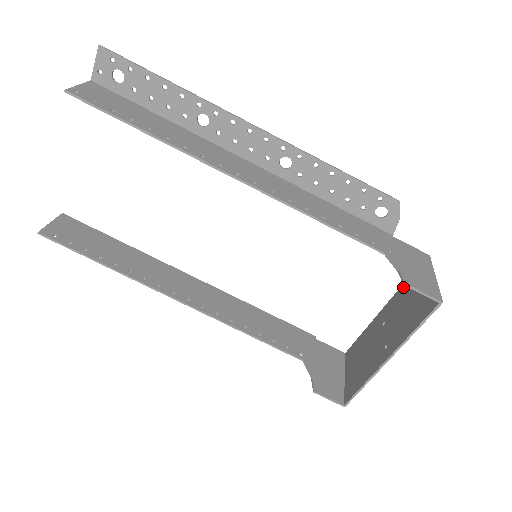
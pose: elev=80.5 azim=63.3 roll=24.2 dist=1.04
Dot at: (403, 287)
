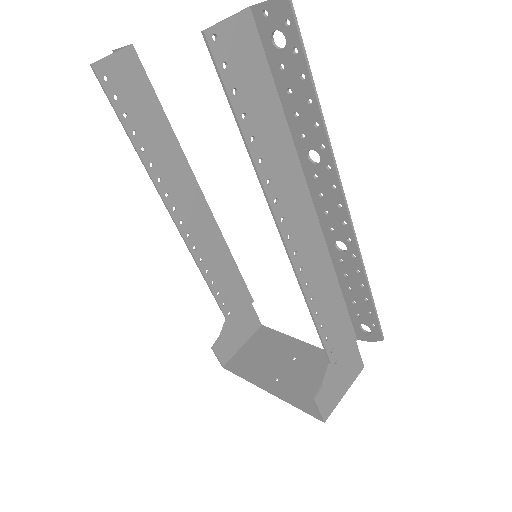
Dot at: occluded
